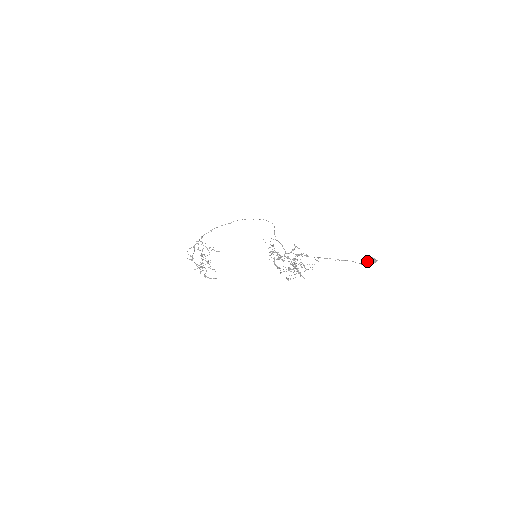
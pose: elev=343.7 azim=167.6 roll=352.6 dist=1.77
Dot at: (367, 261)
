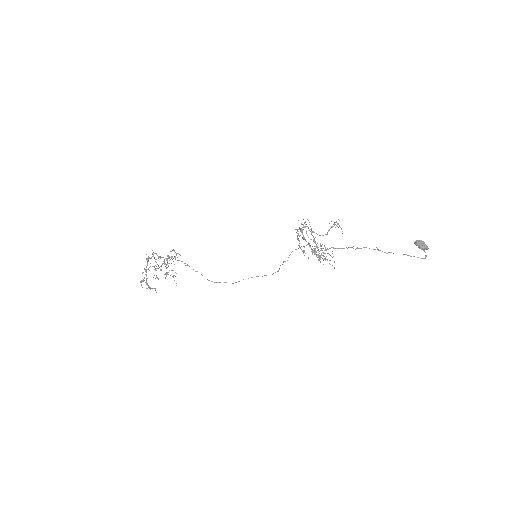
Dot at: (420, 241)
